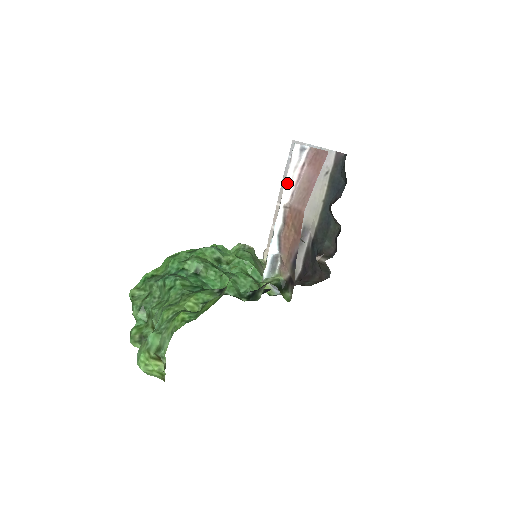
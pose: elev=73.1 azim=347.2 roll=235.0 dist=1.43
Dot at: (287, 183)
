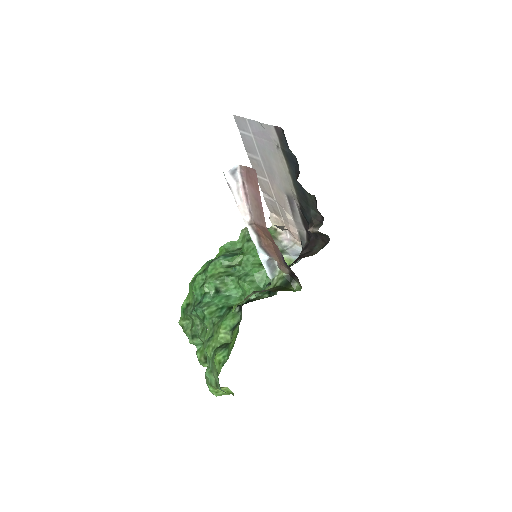
Dot at: (239, 205)
